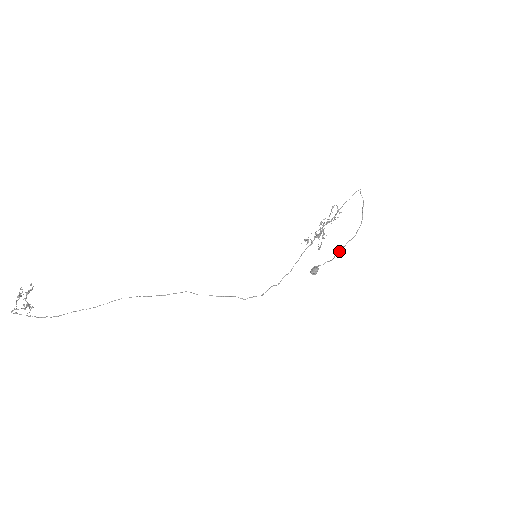
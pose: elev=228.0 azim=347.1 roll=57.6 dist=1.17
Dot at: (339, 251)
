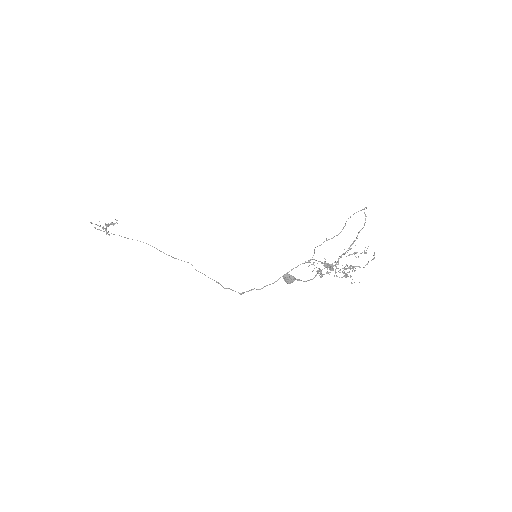
Dot at: occluded
